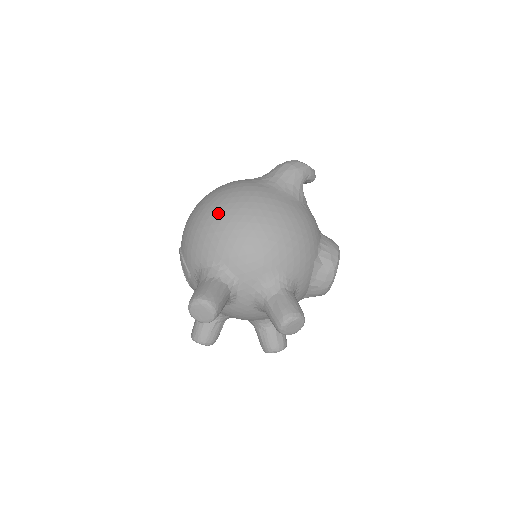
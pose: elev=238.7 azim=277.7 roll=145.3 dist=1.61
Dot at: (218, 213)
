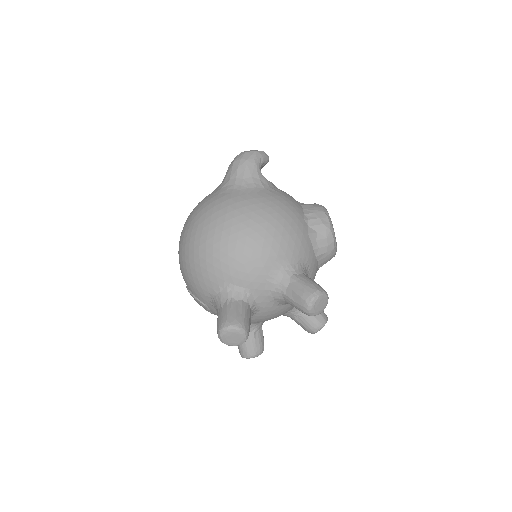
Dot at: (199, 242)
